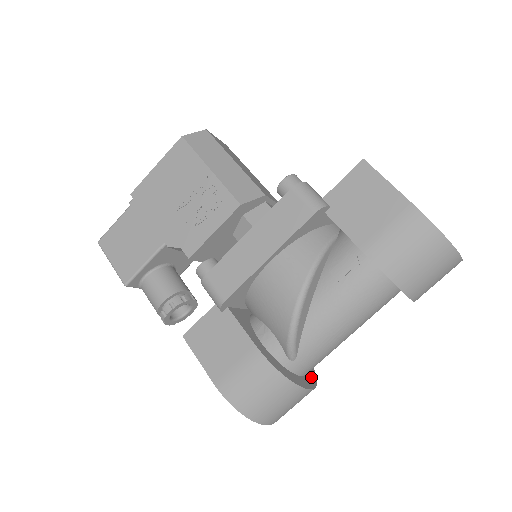
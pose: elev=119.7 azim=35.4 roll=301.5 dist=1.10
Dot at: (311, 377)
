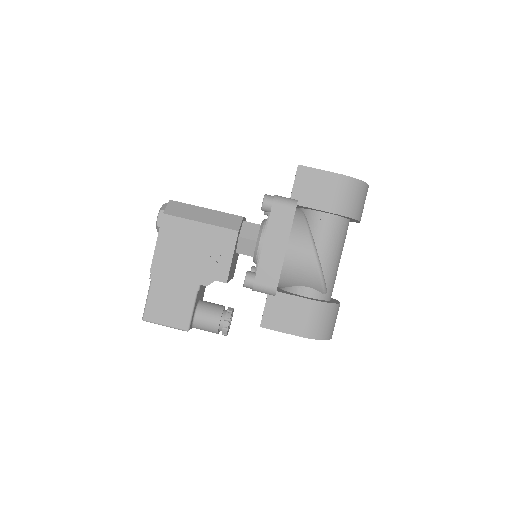
Dot at: occluded
